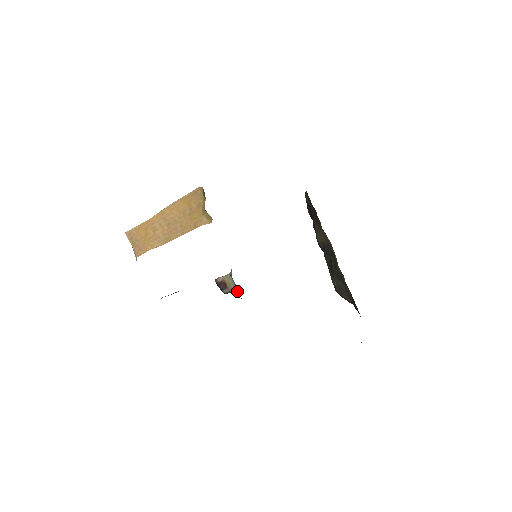
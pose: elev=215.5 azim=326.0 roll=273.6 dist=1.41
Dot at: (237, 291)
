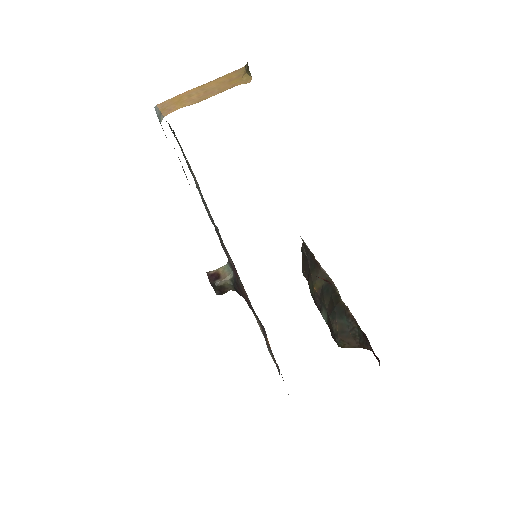
Dot at: (231, 284)
